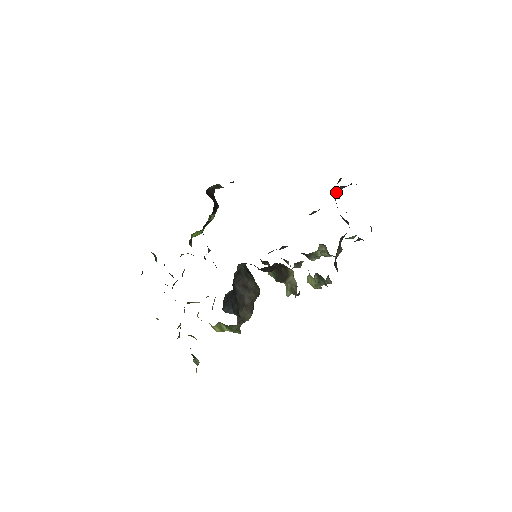
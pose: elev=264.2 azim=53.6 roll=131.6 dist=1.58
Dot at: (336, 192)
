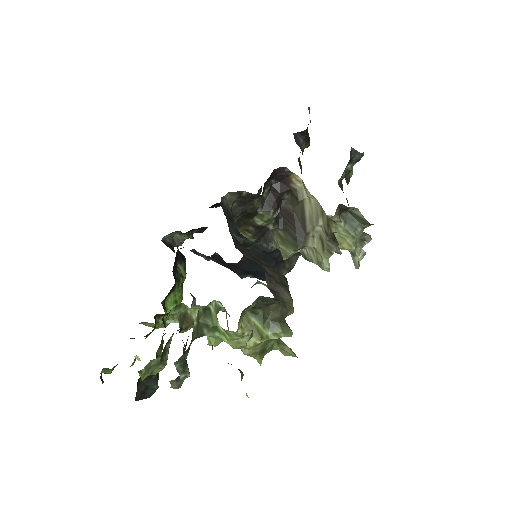
Dot at: (299, 146)
